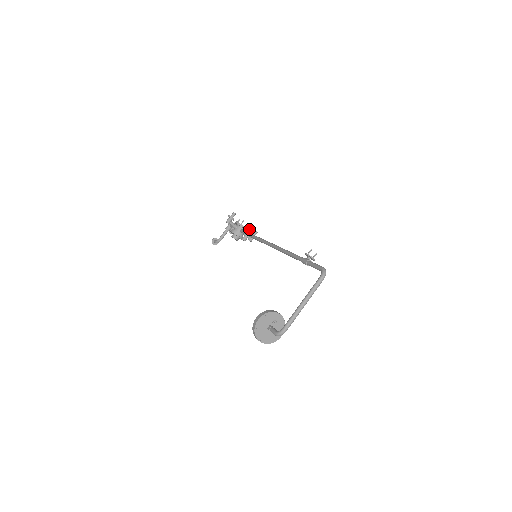
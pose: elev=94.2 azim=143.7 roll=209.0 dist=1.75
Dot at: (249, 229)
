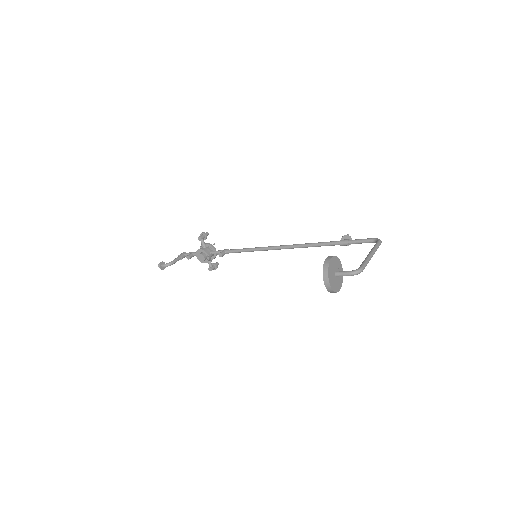
Dot at: (216, 255)
